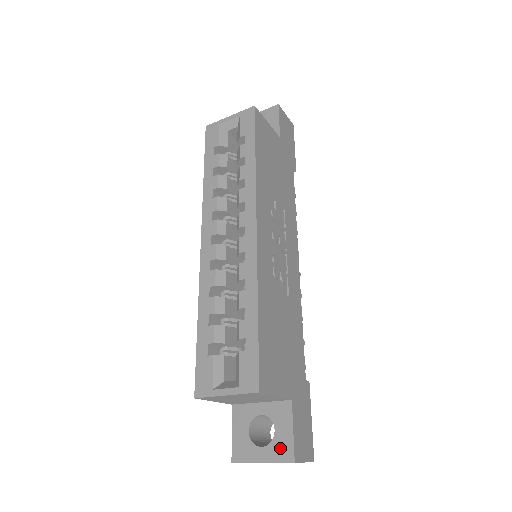
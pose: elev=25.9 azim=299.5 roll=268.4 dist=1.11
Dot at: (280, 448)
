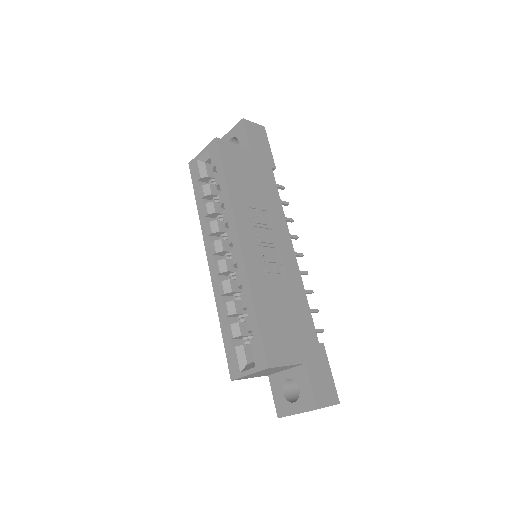
Dot at: (305, 401)
